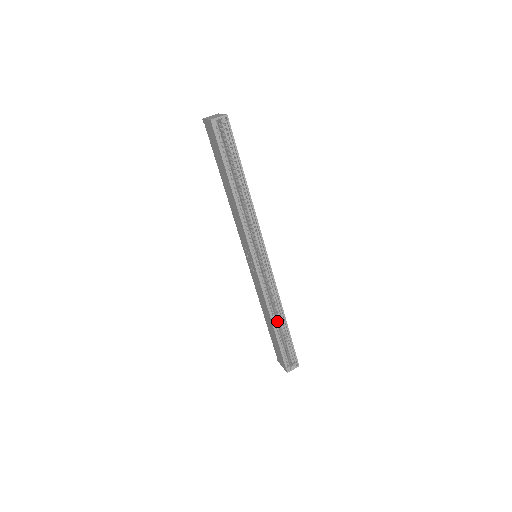
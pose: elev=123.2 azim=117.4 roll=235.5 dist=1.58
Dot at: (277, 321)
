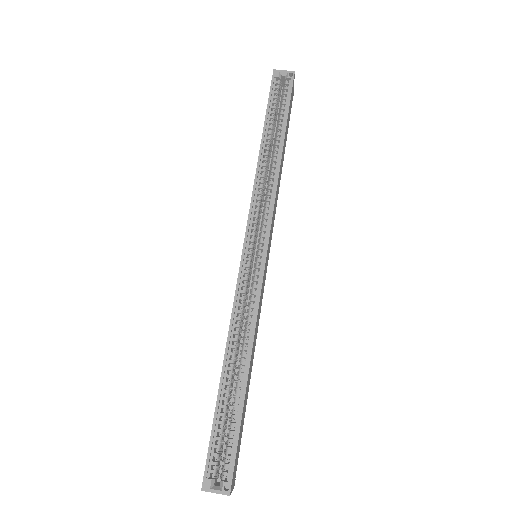
Dot at: (238, 381)
